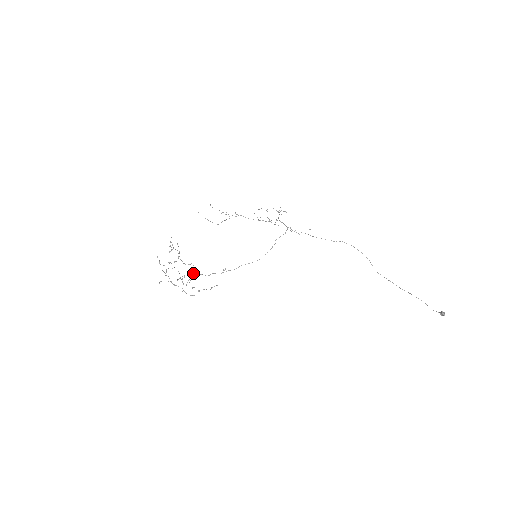
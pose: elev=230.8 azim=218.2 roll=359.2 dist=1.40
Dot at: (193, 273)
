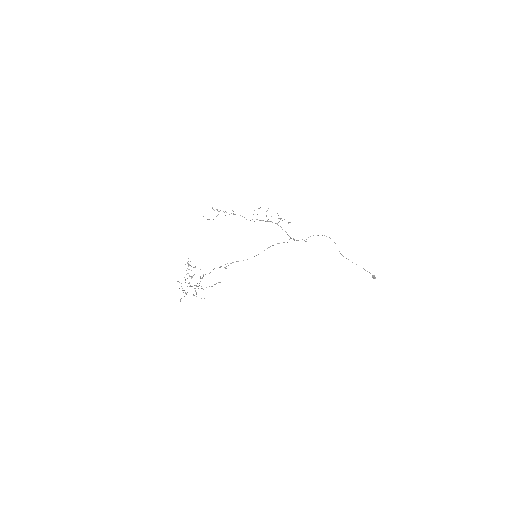
Dot at: (201, 278)
